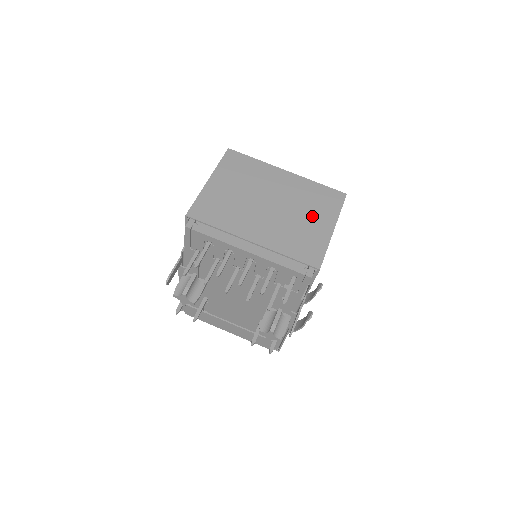
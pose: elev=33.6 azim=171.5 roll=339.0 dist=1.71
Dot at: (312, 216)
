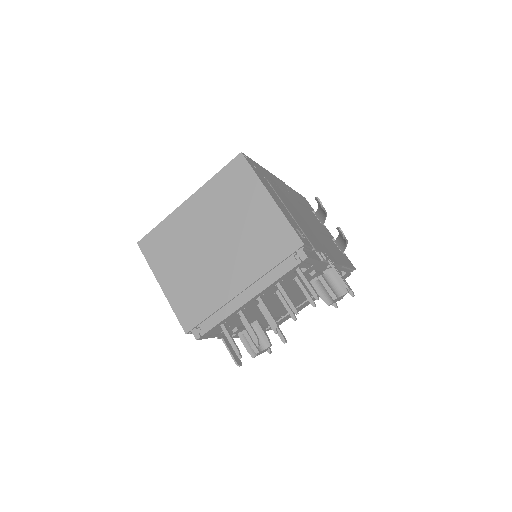
Dot at: (246, 210)
